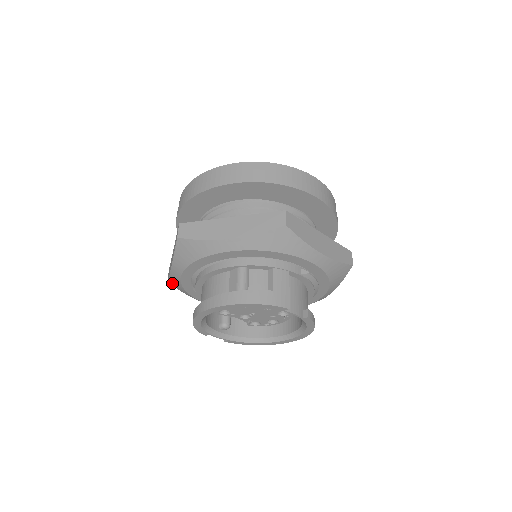
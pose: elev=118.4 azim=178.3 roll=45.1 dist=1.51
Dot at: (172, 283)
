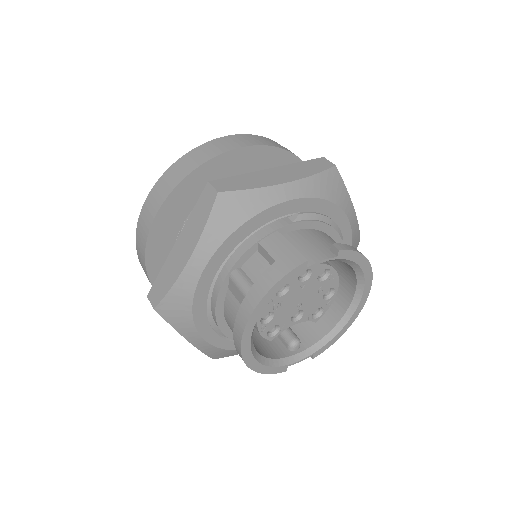
Dot at: (215, 356)
